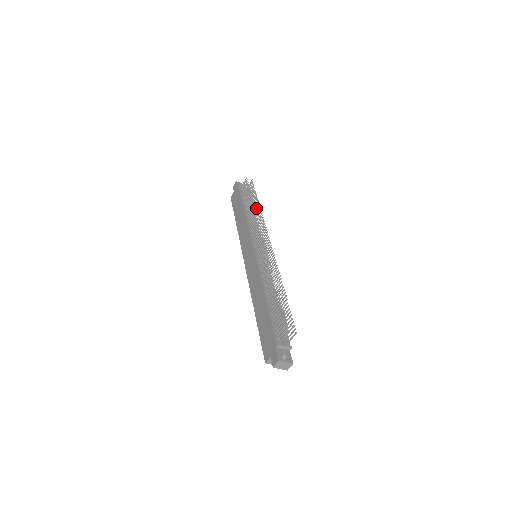
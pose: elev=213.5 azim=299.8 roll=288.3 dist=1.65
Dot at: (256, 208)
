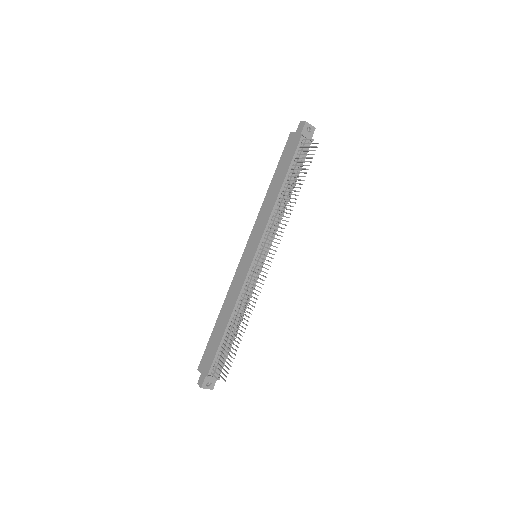
Dot at: occluded
